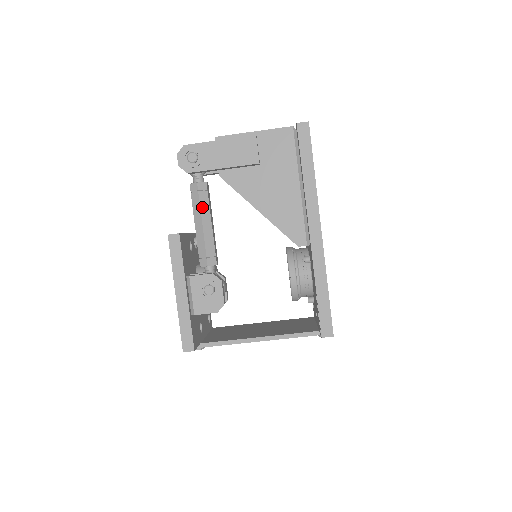
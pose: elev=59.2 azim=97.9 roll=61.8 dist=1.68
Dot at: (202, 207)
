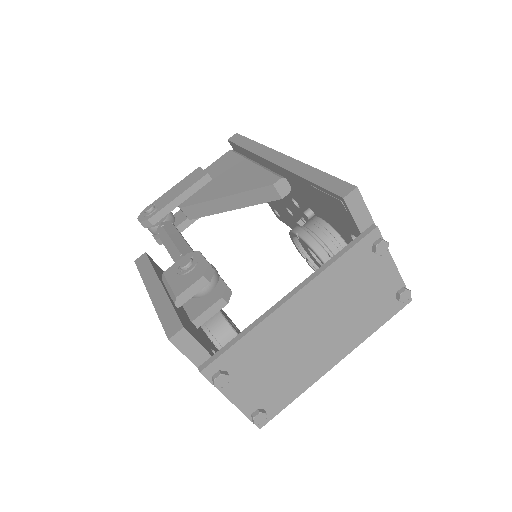
Dot at: (168, 232)
